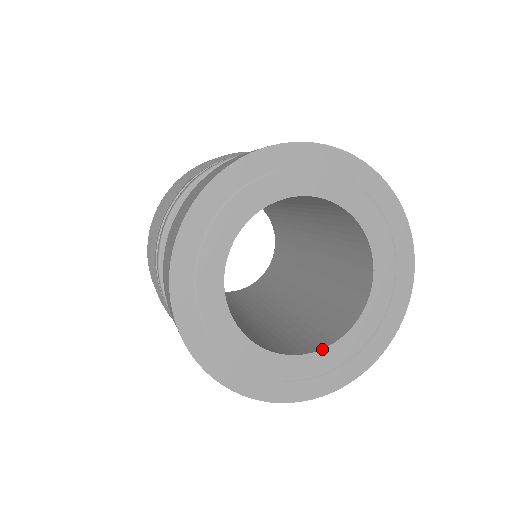
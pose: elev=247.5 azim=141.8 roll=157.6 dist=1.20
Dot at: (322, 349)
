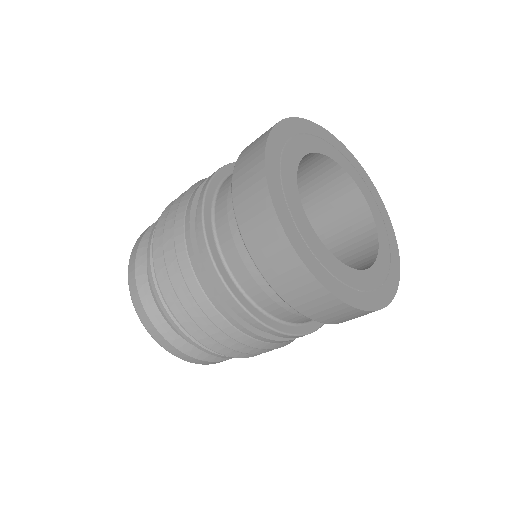
Dot at: (340, 261)
